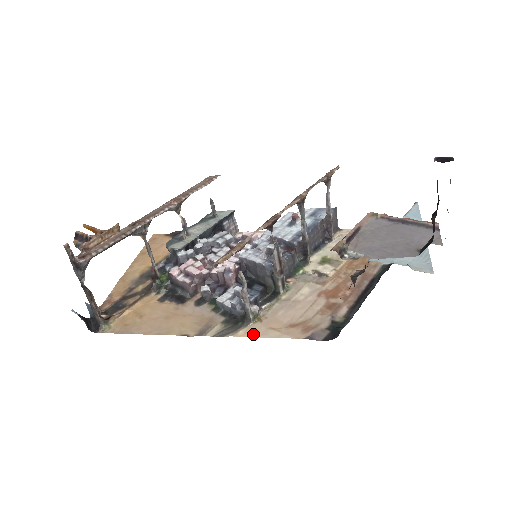
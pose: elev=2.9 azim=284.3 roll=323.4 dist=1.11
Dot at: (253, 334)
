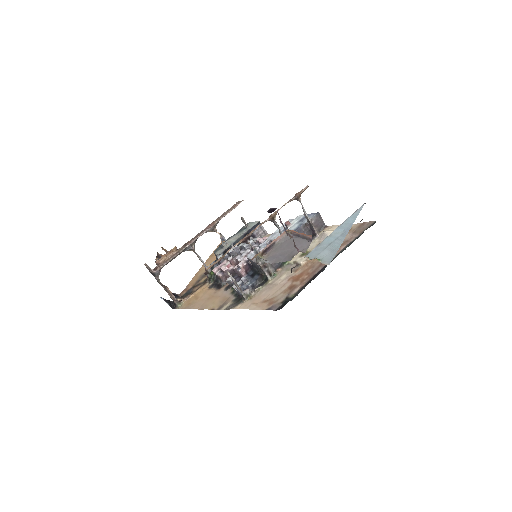
Dot at: (243, 307)
